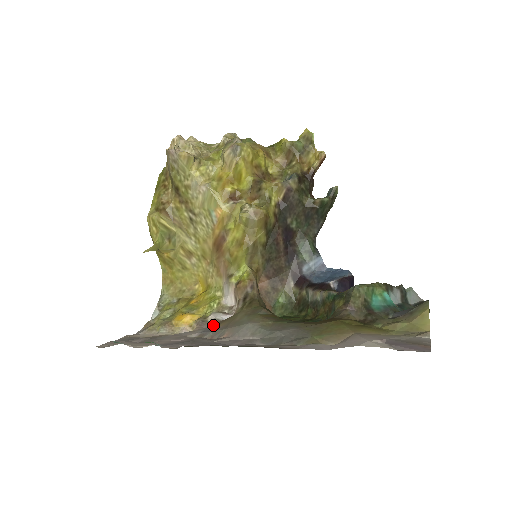
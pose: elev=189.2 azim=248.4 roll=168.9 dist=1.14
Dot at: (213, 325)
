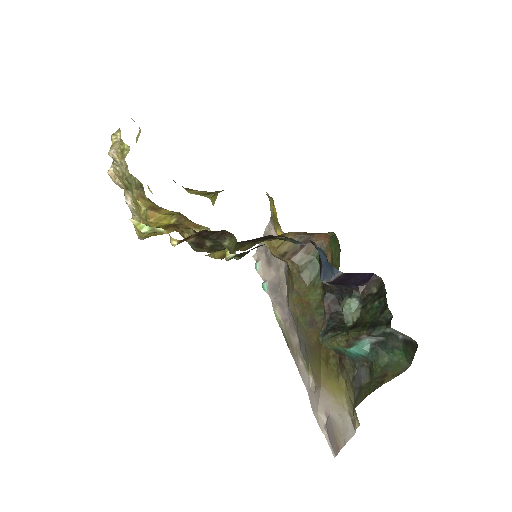
Dot at: occluded
